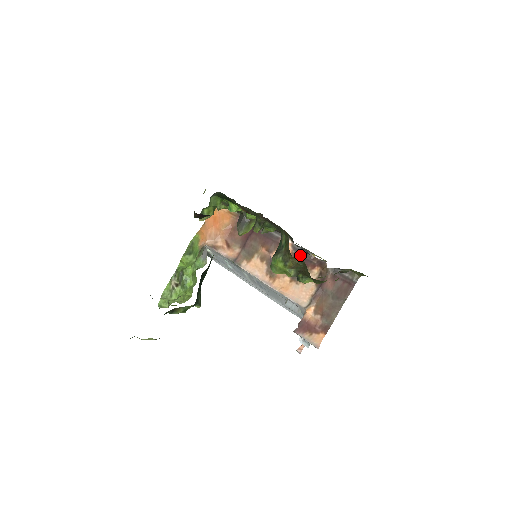
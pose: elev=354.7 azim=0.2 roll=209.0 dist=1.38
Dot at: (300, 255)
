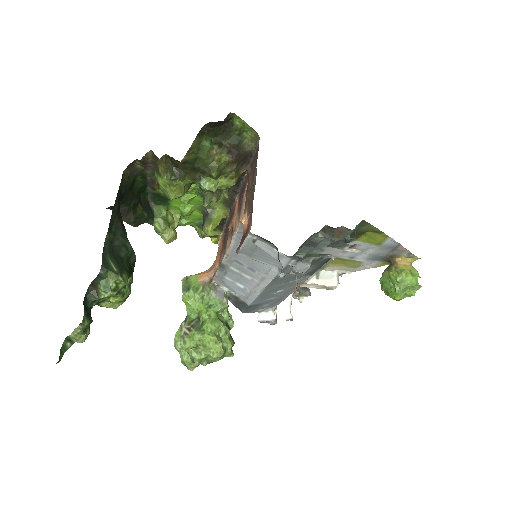
Dot at: (240, 193)
